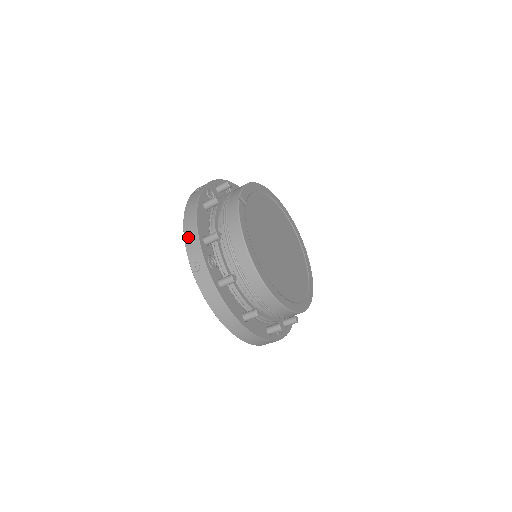
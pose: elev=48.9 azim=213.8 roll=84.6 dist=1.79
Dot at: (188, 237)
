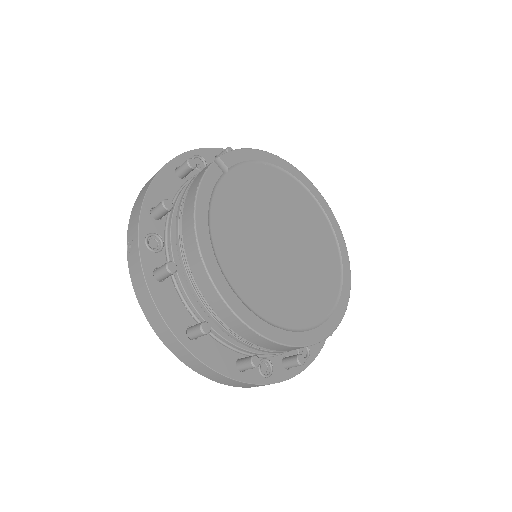
Dot at: (135, 206)
